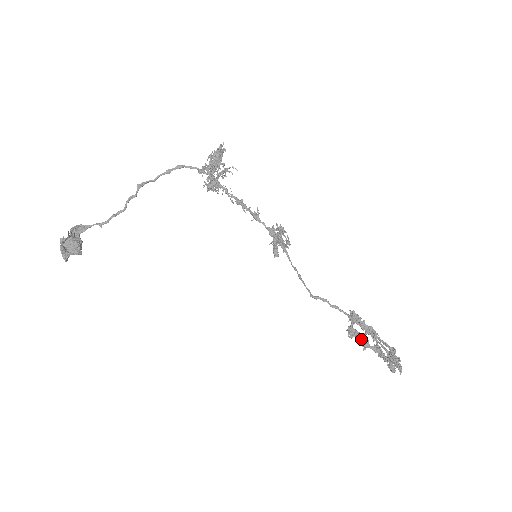
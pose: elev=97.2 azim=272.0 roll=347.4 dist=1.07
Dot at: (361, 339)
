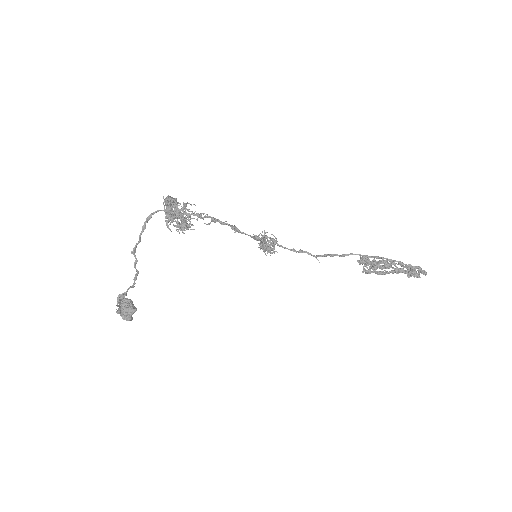
Dot at: (377, 273)
